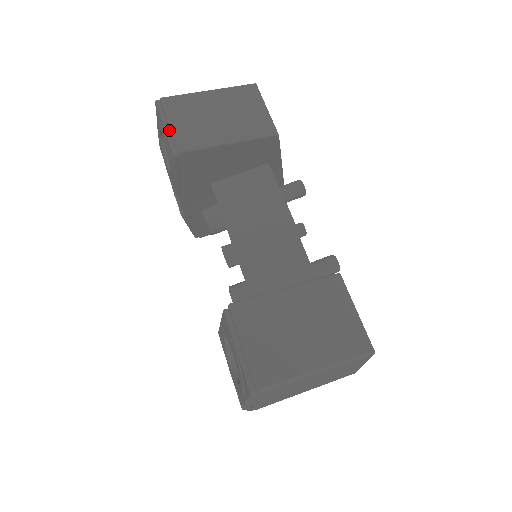
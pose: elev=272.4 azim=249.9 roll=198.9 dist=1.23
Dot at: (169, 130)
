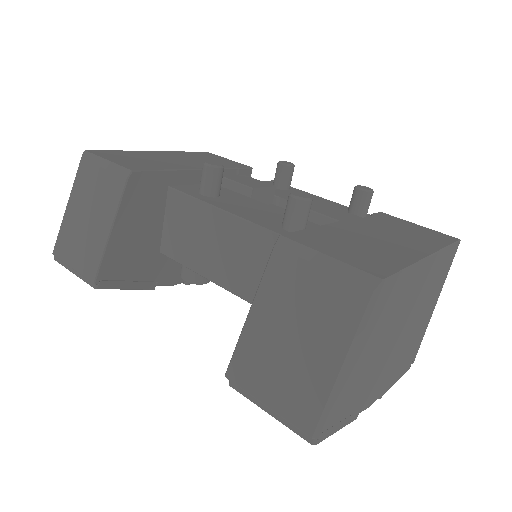
Dot at: occluded
